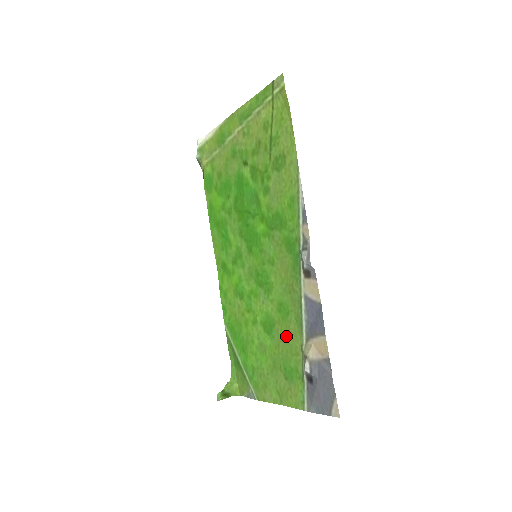
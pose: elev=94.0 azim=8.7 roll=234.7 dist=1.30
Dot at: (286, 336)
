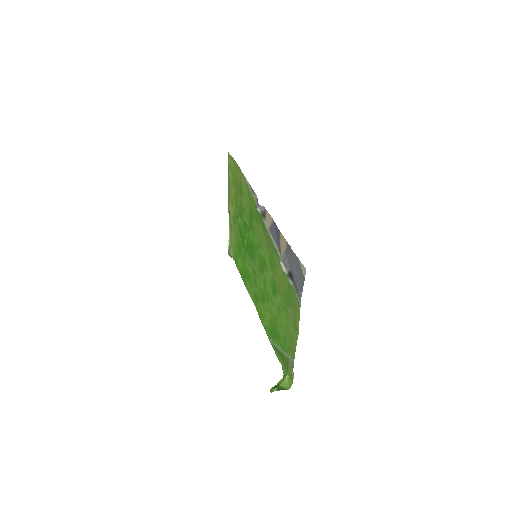
Dot at: (278, 275)
